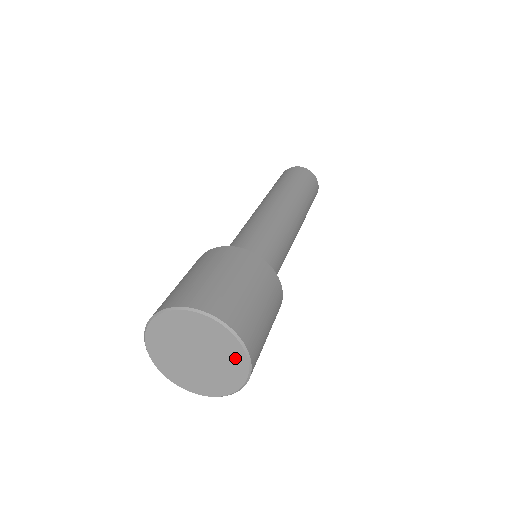
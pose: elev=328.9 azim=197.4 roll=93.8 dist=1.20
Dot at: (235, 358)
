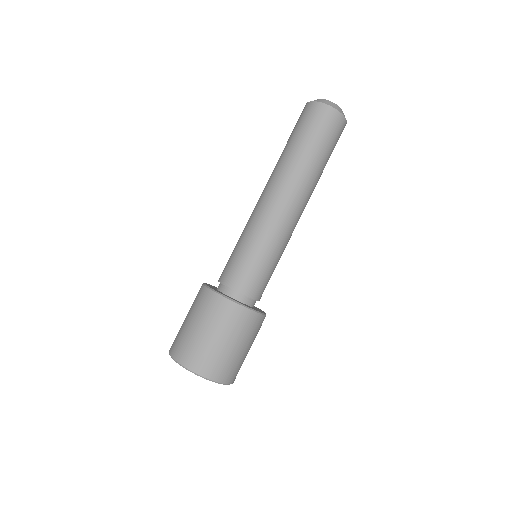
Dot at: occluded
